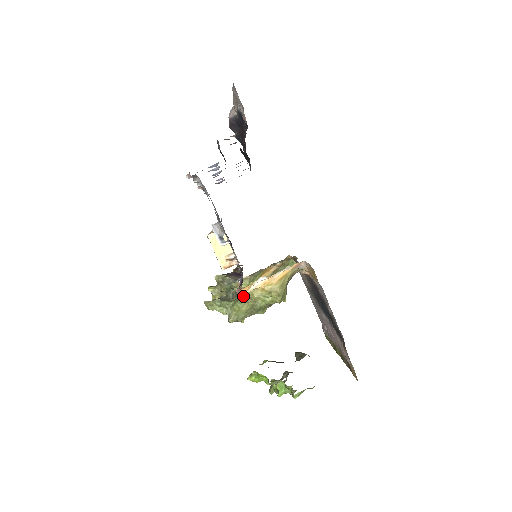
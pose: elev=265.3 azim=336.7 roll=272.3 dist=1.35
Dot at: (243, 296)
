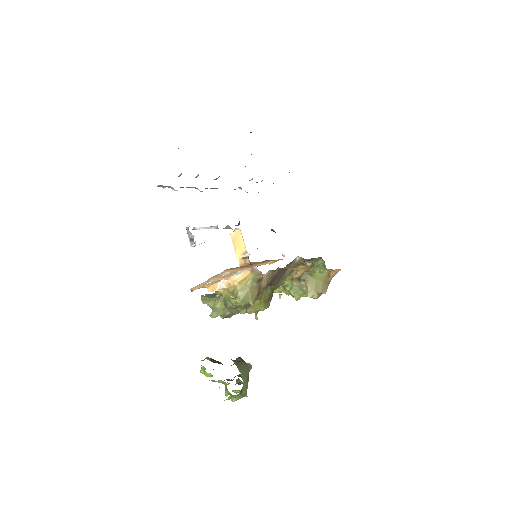
Dot at: (218, 294)
